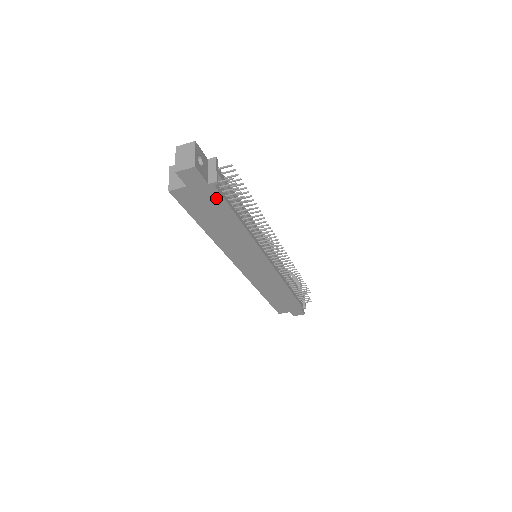
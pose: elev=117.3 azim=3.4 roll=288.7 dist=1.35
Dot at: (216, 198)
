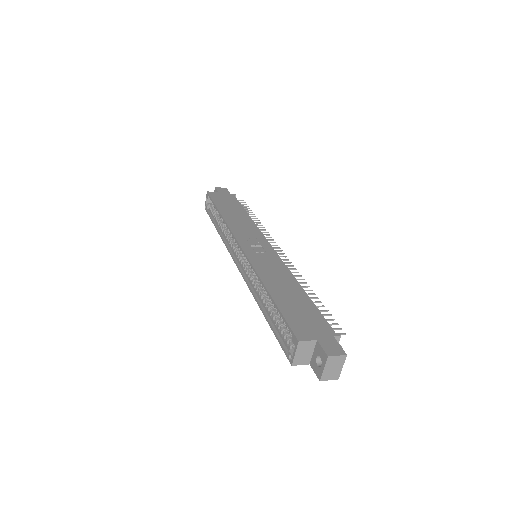
Dot at: occluded
